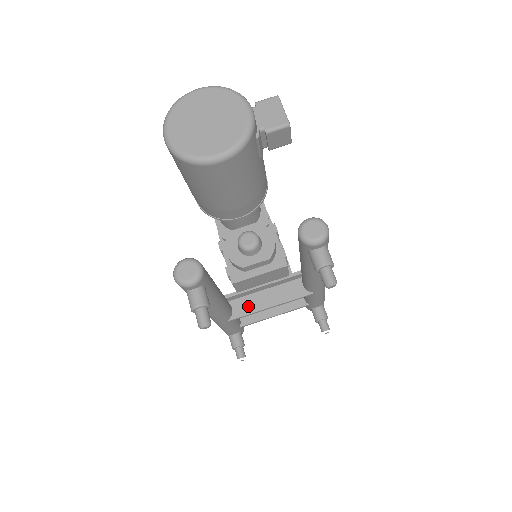
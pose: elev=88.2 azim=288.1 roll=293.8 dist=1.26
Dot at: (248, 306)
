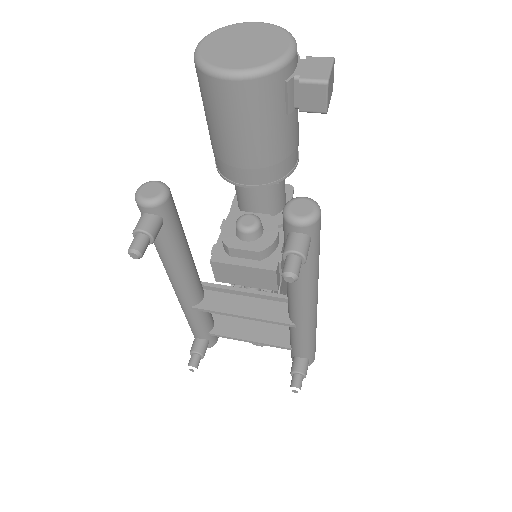
Dot at: (220, 303)
